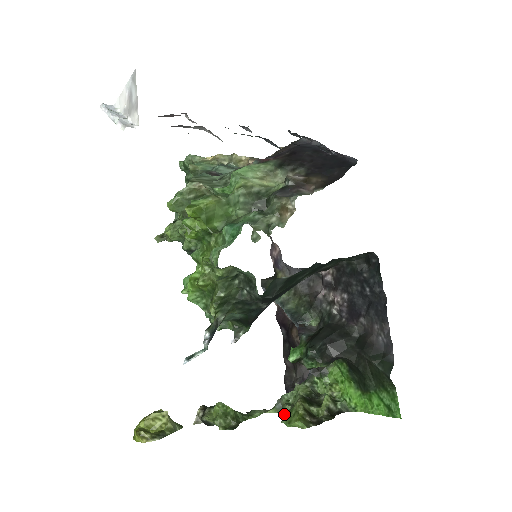
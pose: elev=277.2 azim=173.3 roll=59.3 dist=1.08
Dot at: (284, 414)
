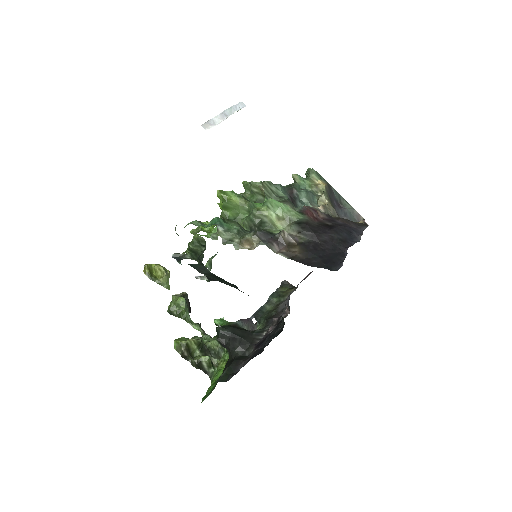
Dot at: occluded
